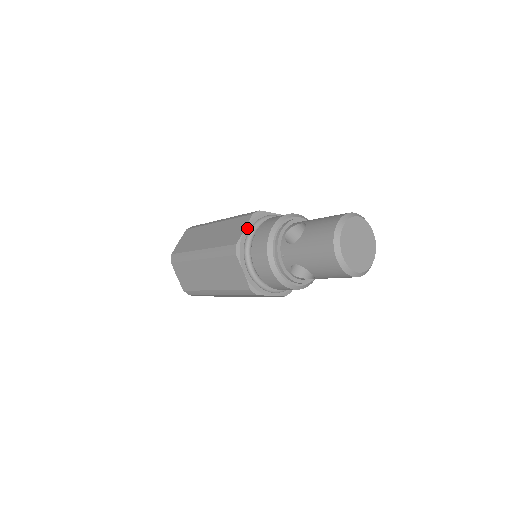
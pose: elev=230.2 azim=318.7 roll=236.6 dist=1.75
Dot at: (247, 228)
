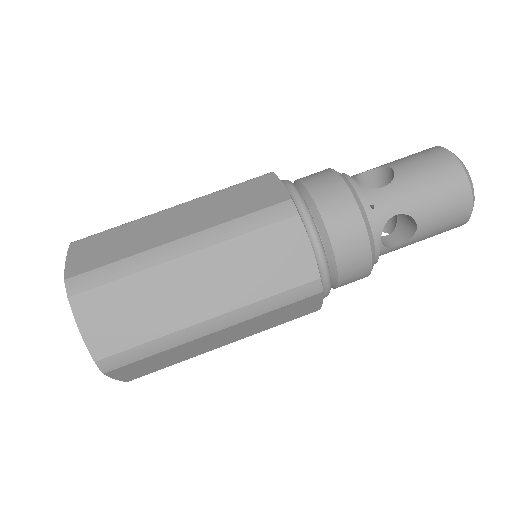
Dot at: (282, 185)
